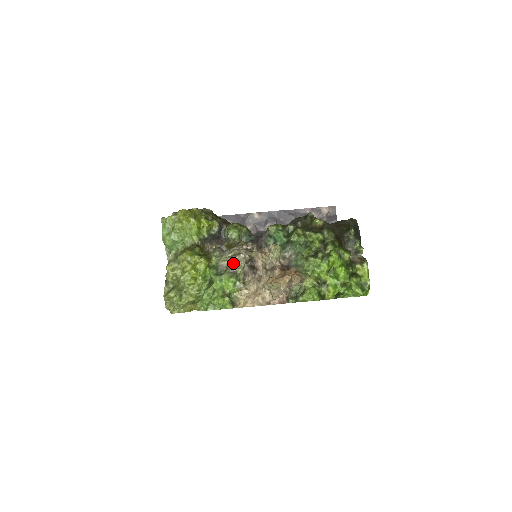
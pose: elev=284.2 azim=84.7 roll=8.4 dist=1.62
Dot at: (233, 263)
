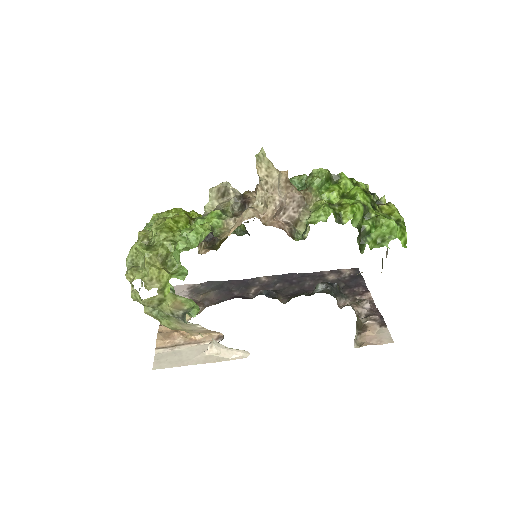
Dot at: (220, 204)
